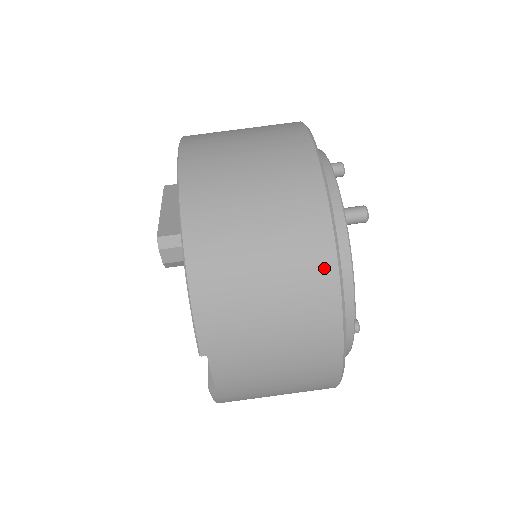
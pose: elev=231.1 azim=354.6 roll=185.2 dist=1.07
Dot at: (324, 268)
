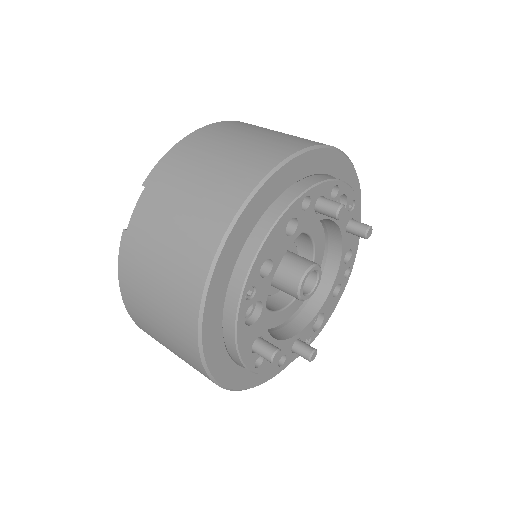
Dot at: (261, 167)
